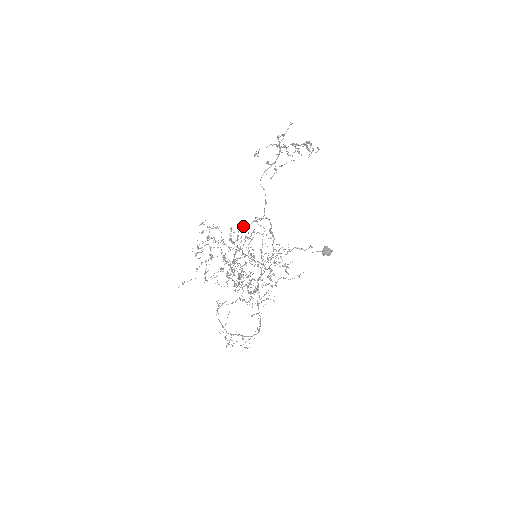
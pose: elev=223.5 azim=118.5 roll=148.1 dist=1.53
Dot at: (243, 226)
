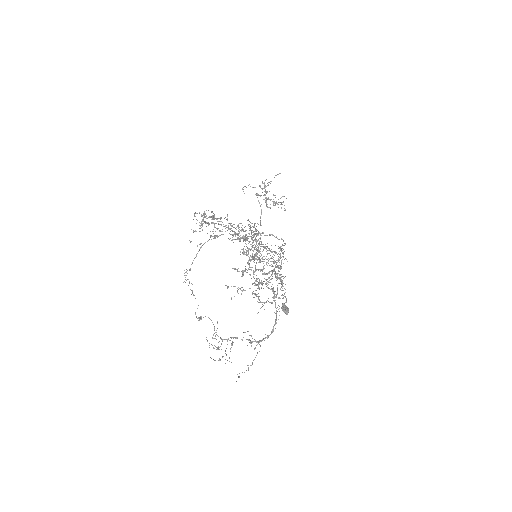
Dot at: occluded
